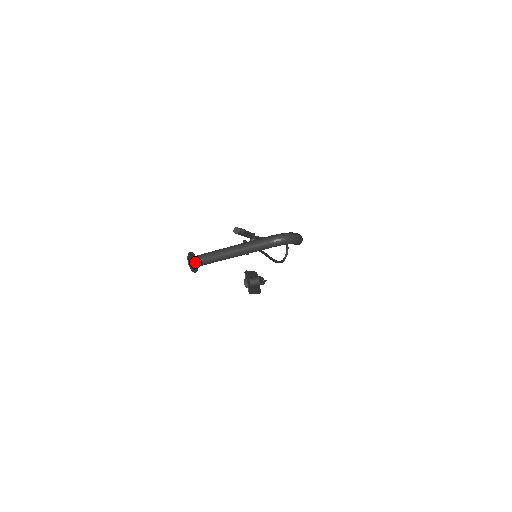
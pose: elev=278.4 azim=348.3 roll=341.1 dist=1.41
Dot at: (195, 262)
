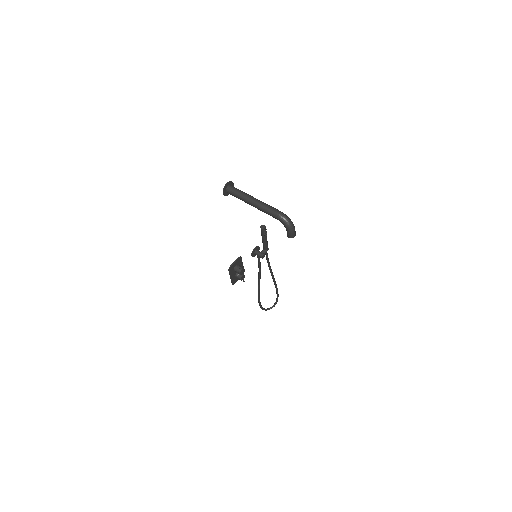
Dot at: (230, 188)
